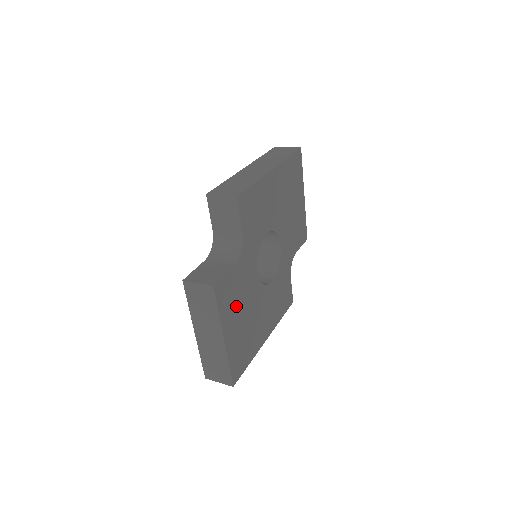
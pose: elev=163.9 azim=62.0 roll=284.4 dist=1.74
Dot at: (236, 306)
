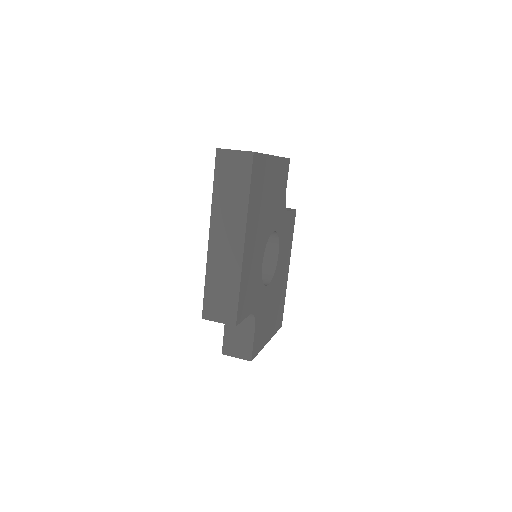
Dot at: (266, 324)
